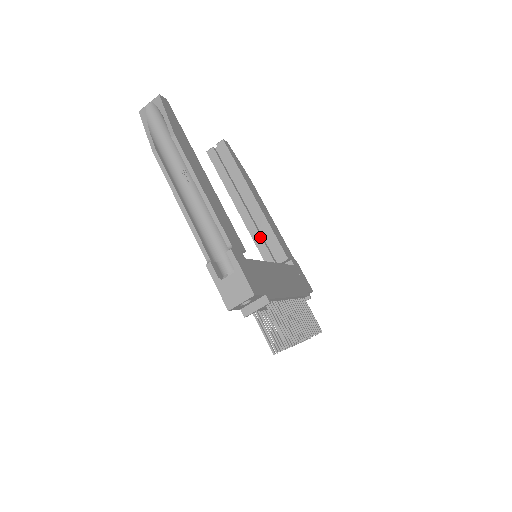
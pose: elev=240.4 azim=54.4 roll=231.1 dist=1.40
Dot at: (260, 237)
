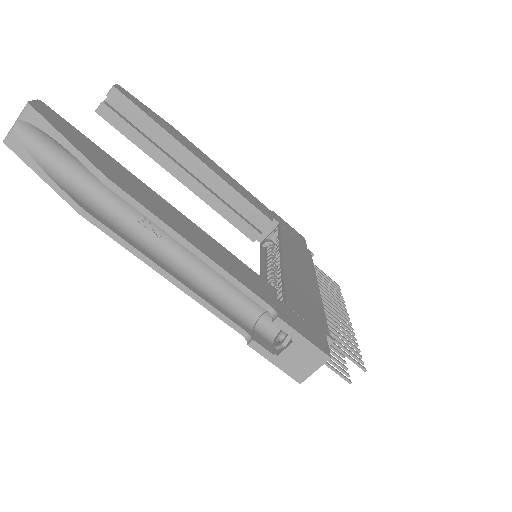
Dot at: (227, 207)
